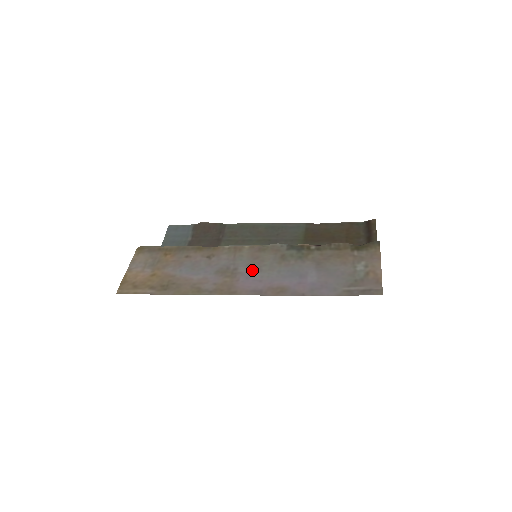
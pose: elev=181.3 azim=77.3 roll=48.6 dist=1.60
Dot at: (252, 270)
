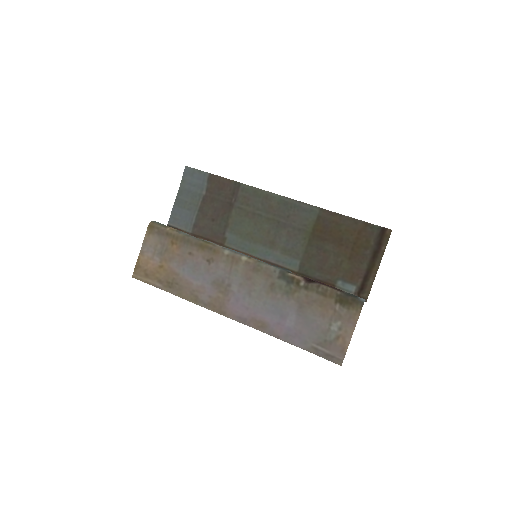
Dot at: (243, 292)
